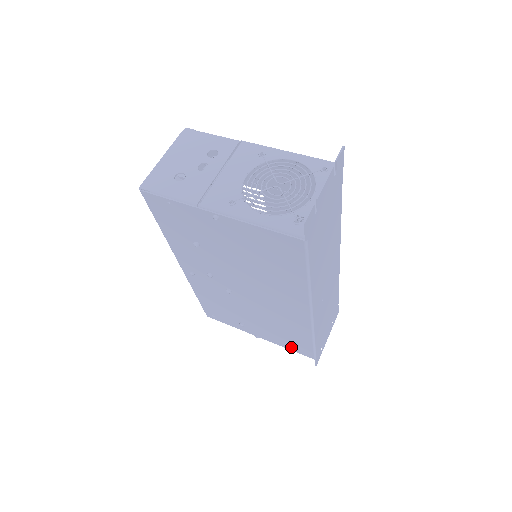
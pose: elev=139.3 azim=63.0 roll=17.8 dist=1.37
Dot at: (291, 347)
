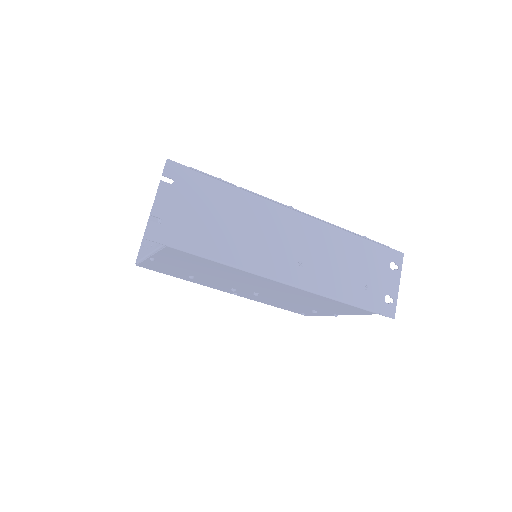
Dot at: (354, 312)
